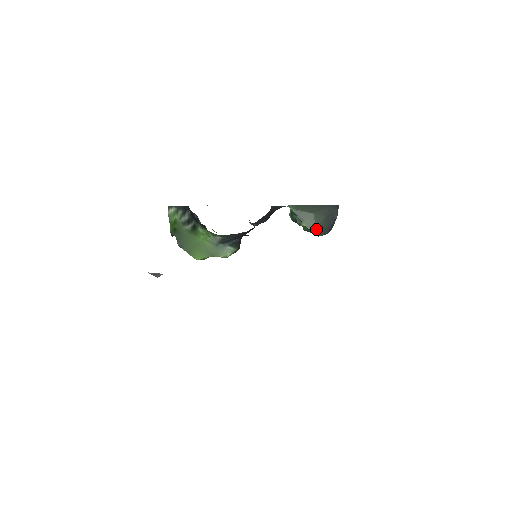
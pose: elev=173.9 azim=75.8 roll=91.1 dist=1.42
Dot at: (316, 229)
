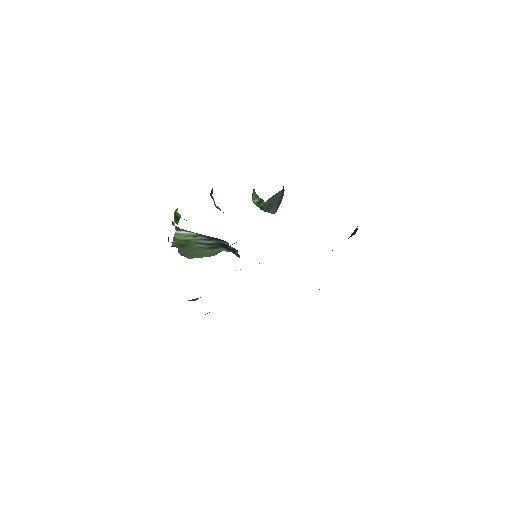
Dot at: occluded
